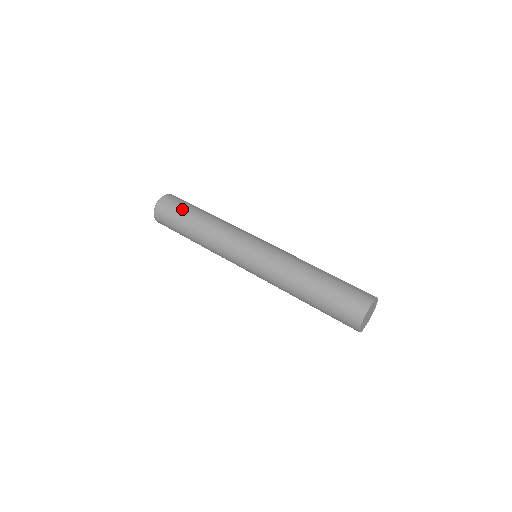
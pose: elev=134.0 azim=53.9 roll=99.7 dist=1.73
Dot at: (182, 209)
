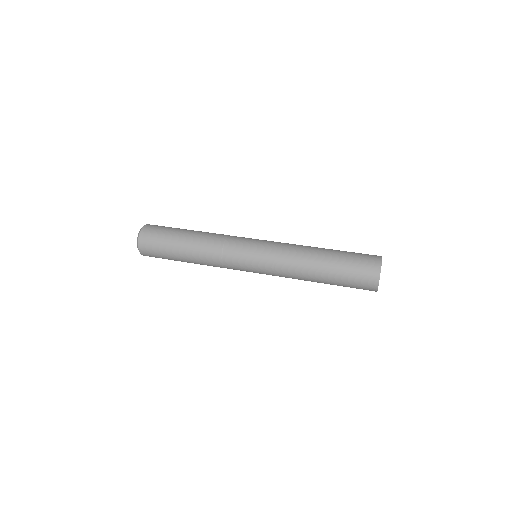
Dot at: (165, 244)
